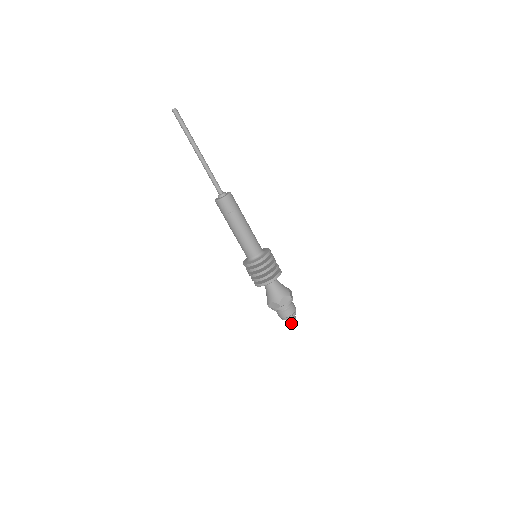
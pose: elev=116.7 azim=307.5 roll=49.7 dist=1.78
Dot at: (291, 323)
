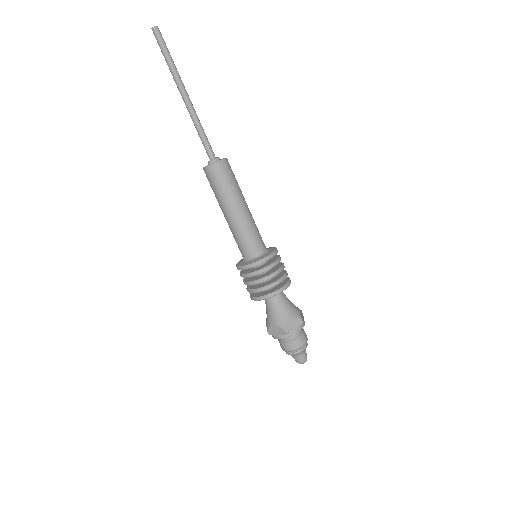
Dot at: (305, 357)
